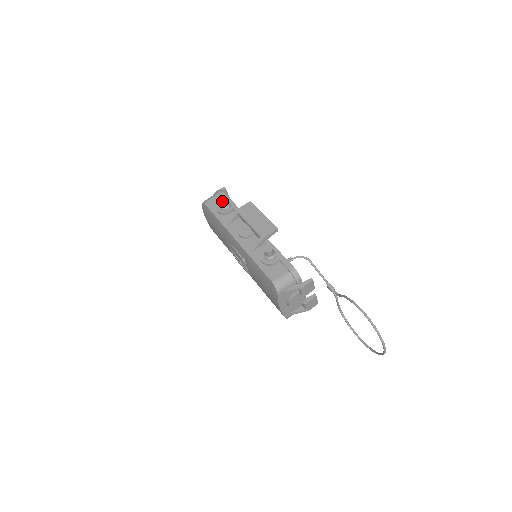
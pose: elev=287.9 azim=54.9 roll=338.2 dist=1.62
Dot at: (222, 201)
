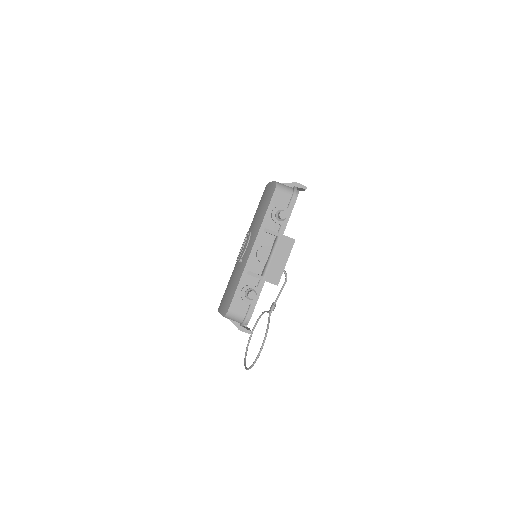
Dot at: (281, 216)
